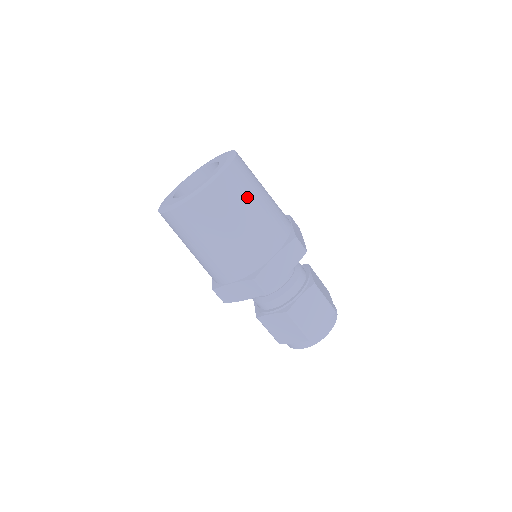
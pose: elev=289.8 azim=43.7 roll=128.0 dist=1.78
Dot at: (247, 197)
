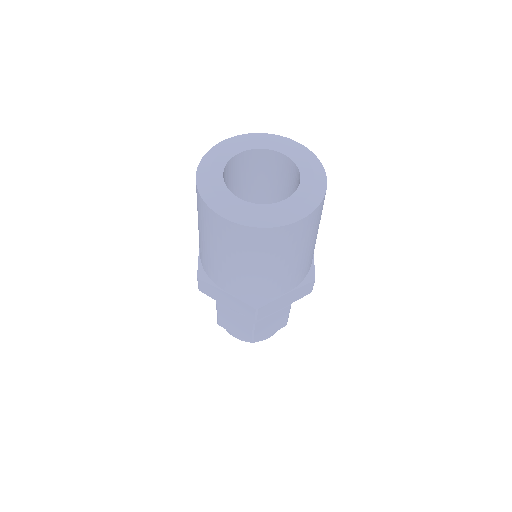
Dot at: (309, 239)
